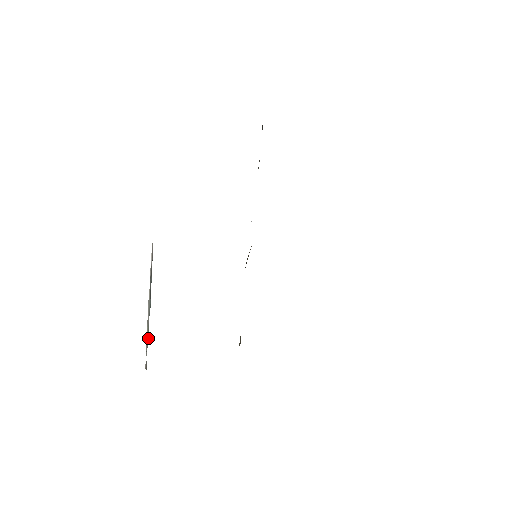
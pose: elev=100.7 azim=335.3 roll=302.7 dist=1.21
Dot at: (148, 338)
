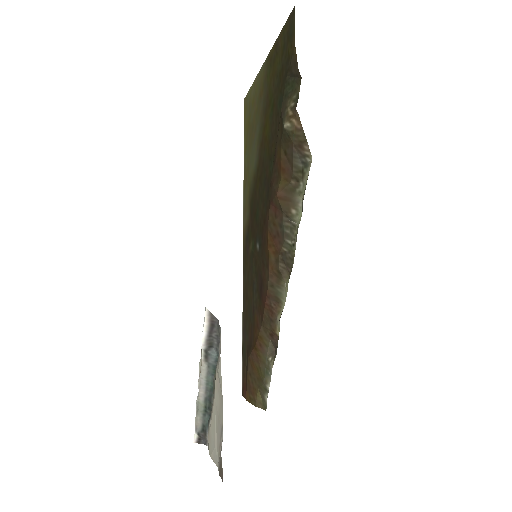
Dot at: (206, 414)
